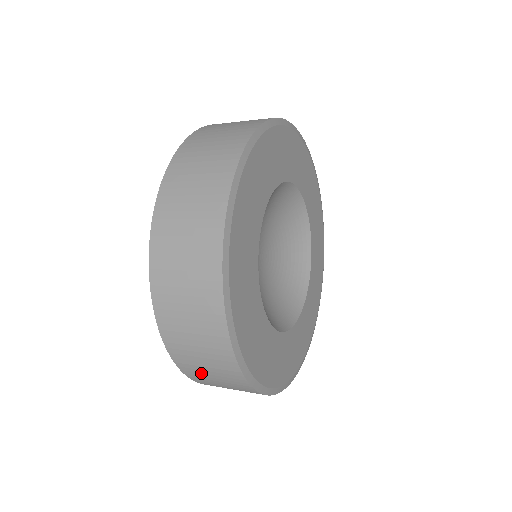
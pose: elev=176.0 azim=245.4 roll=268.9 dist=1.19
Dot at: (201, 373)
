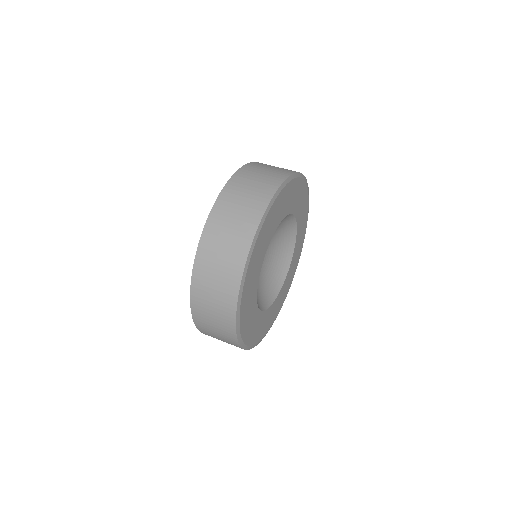
Dot at: (207, 324)
